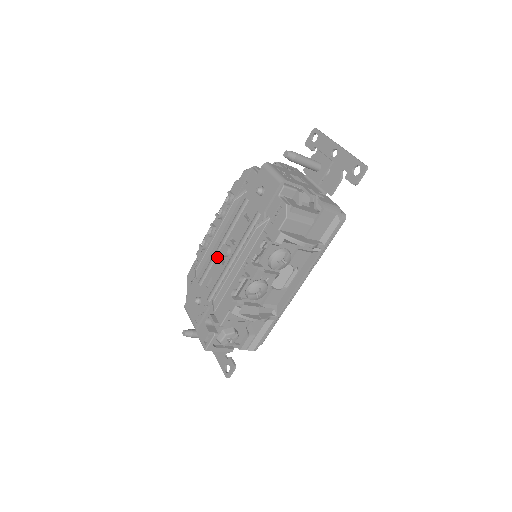
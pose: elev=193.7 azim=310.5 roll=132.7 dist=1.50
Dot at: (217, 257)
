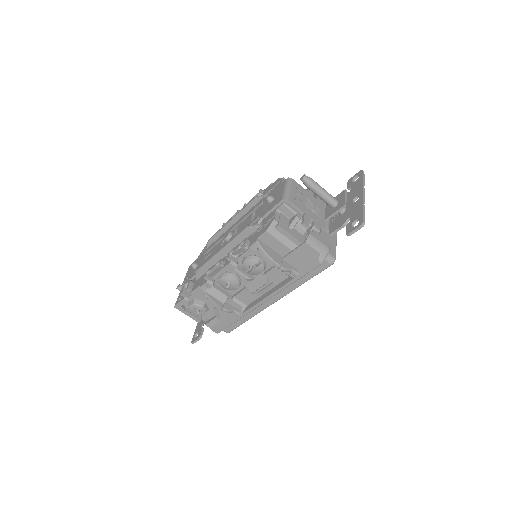
Dot at: occluded
